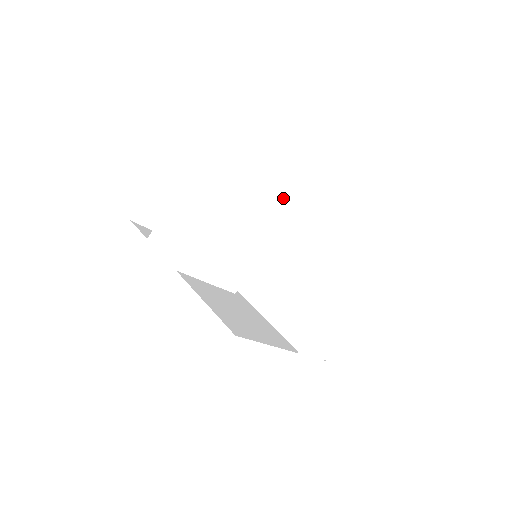
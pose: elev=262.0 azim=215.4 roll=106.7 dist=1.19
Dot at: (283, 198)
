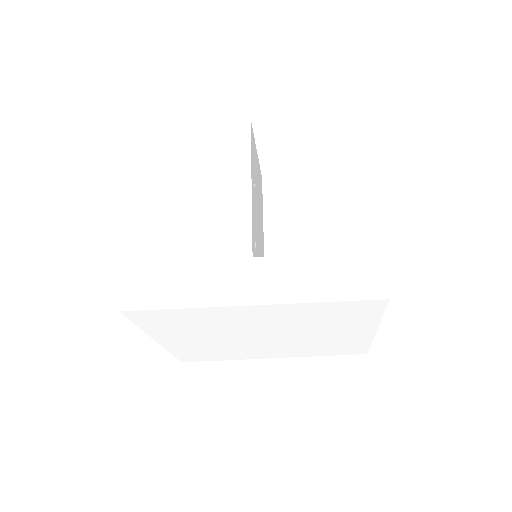
Dot at: (259, 184)
